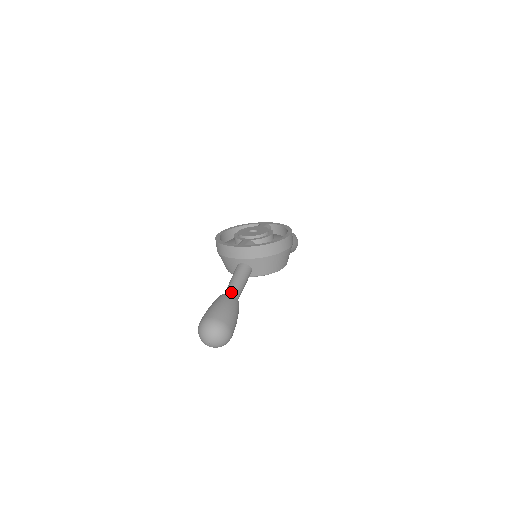
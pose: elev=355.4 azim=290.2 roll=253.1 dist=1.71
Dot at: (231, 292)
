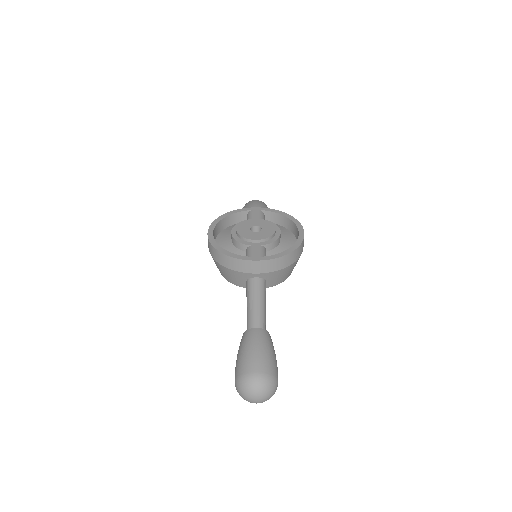
Dot at: (259, 324)
